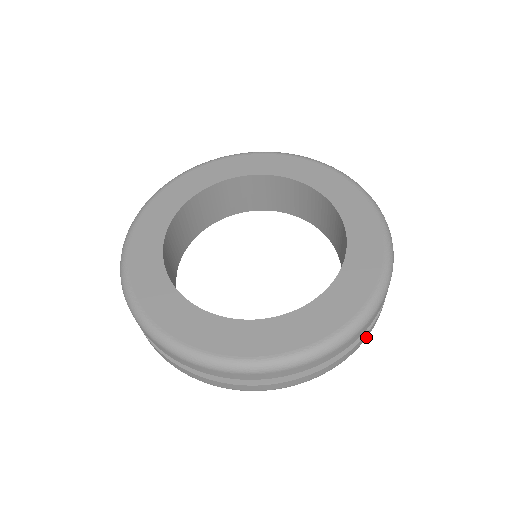
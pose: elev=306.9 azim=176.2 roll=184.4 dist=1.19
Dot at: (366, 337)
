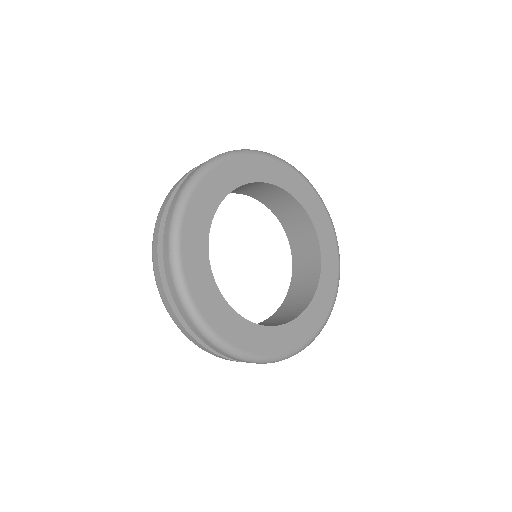
Dot at: occluded
